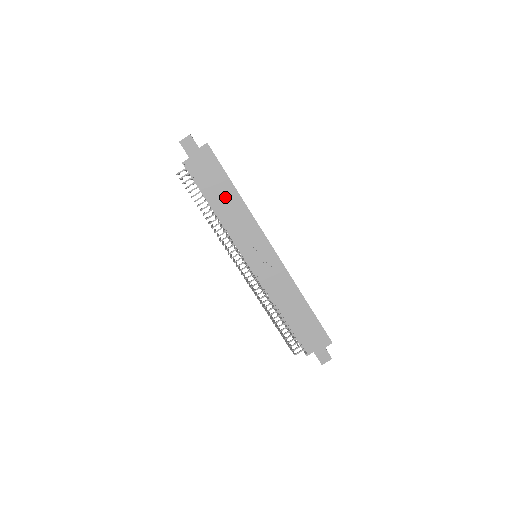
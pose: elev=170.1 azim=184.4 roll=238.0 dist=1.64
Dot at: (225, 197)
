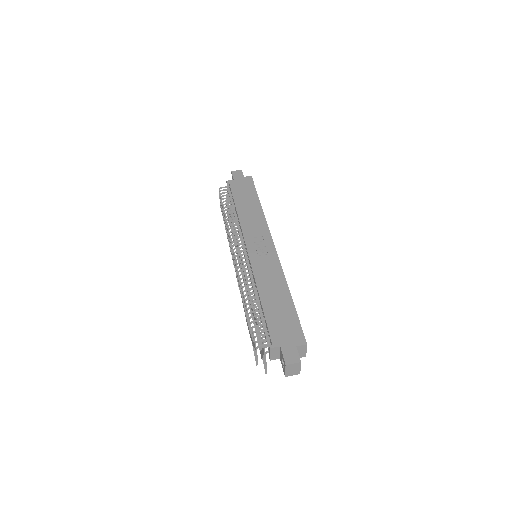
Dot at: (249, 205)
